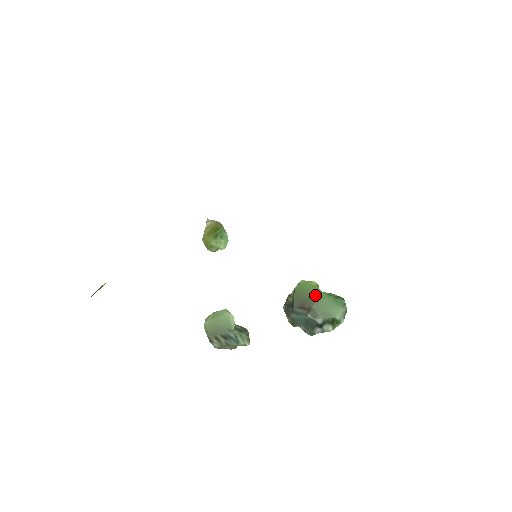
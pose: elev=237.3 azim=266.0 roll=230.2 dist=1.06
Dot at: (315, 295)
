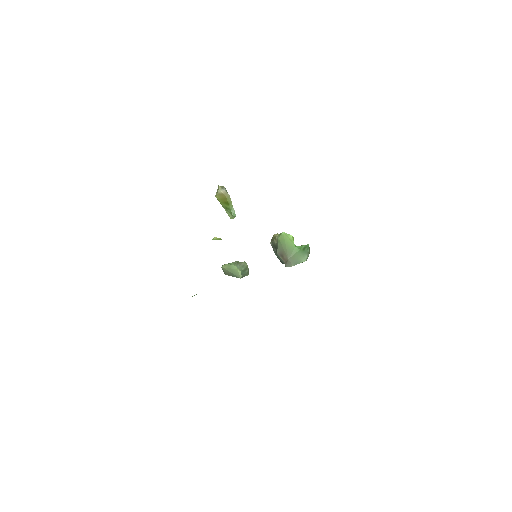
Dot at: (291, 249)
